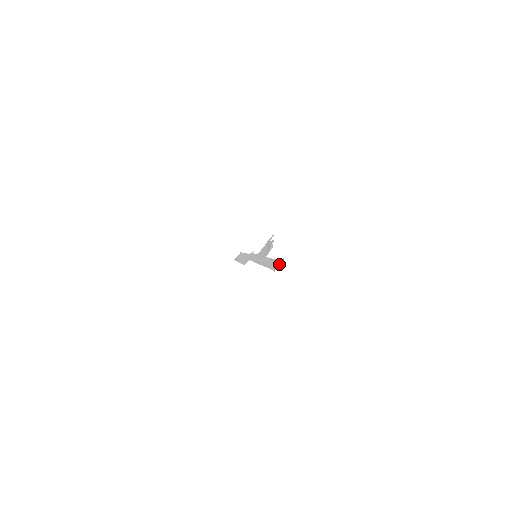
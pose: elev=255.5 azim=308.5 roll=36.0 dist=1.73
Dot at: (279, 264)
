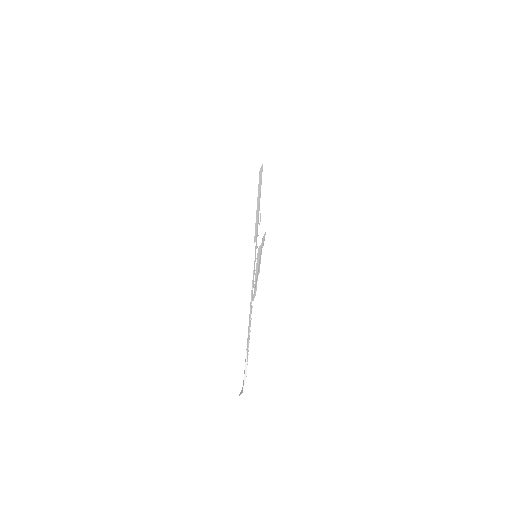
Dot at: occluded
